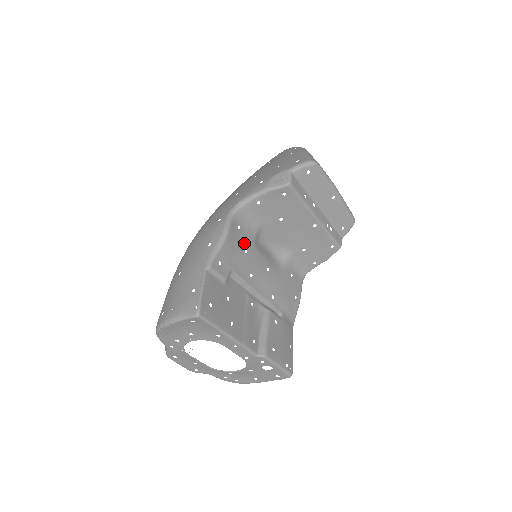
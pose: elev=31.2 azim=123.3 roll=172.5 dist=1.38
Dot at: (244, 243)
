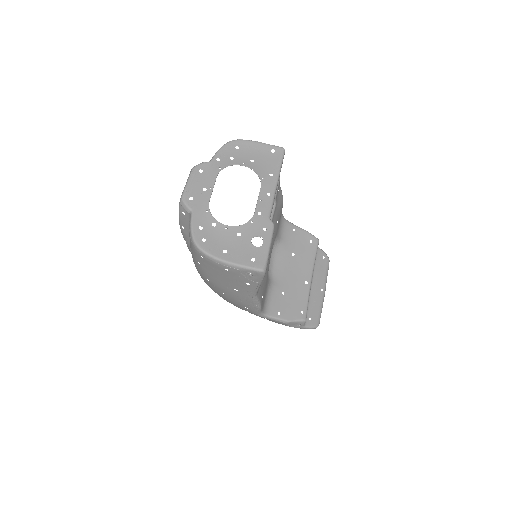
Dot at: (278, 222)
